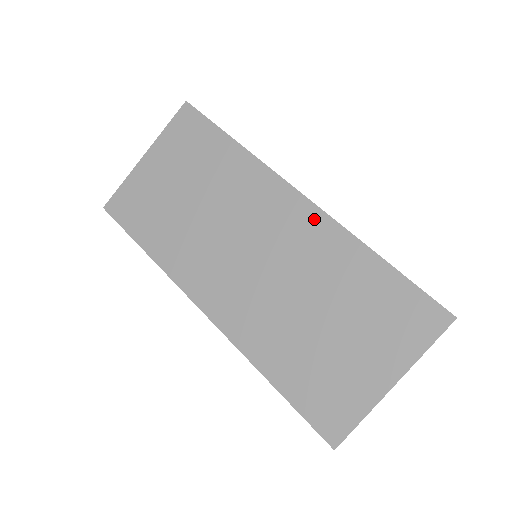
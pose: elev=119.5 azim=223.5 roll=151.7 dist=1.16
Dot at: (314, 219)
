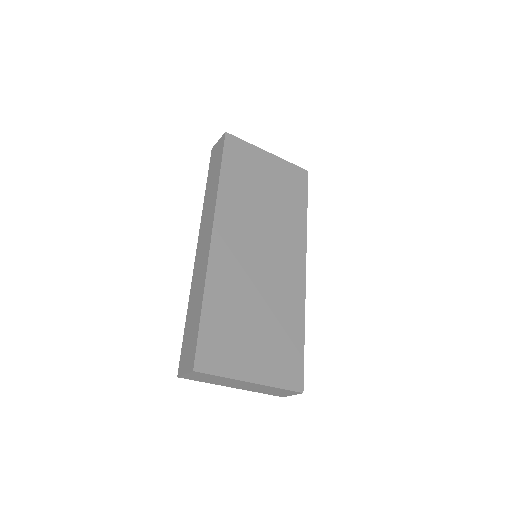
Dot at: (299, 283)
